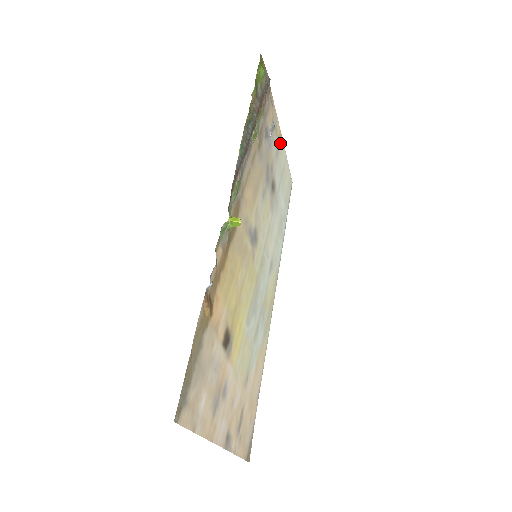
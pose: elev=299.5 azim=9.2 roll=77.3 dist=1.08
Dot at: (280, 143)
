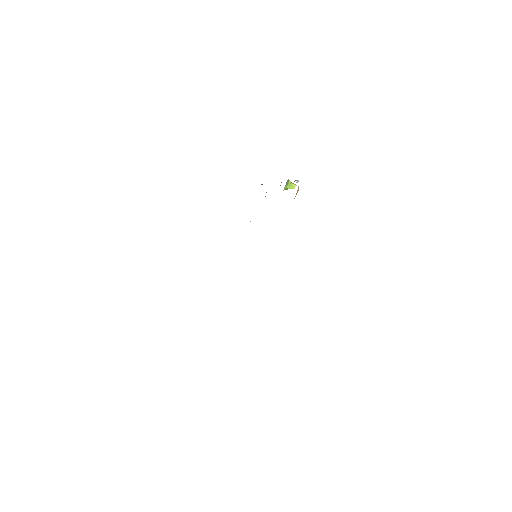
Dot at: occluded
